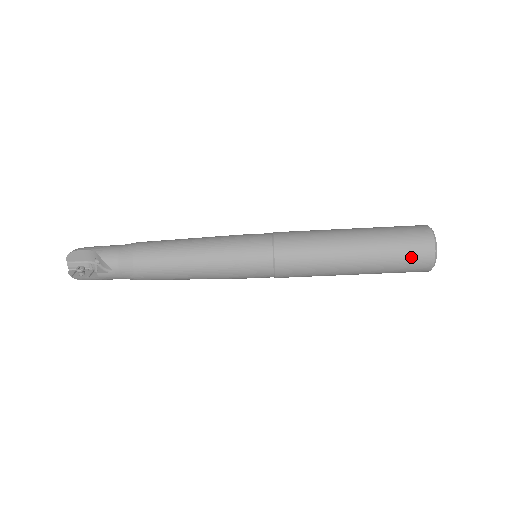
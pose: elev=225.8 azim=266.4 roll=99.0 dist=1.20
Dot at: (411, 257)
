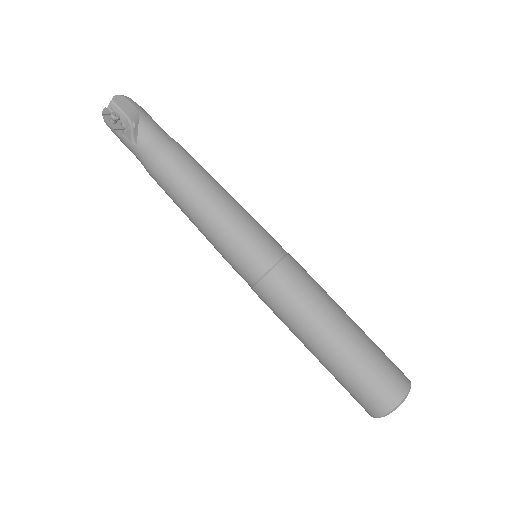
Dot at: (369, 392)
